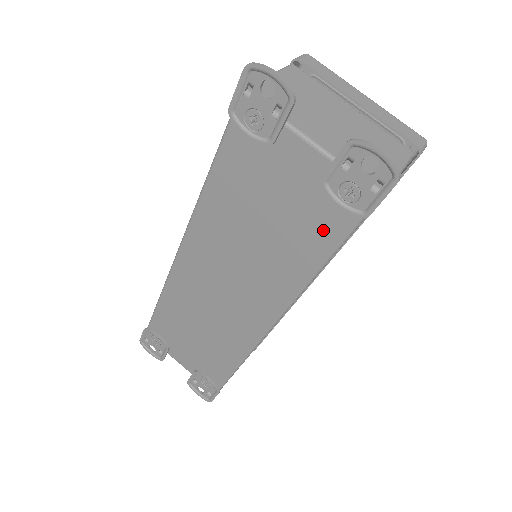
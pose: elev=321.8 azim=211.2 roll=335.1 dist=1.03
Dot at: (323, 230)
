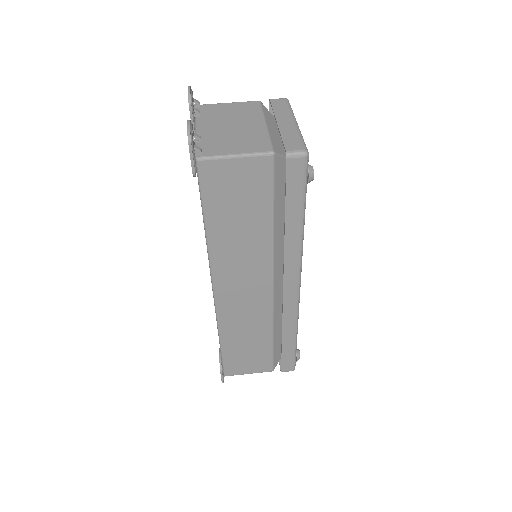
Dot at: occluded
